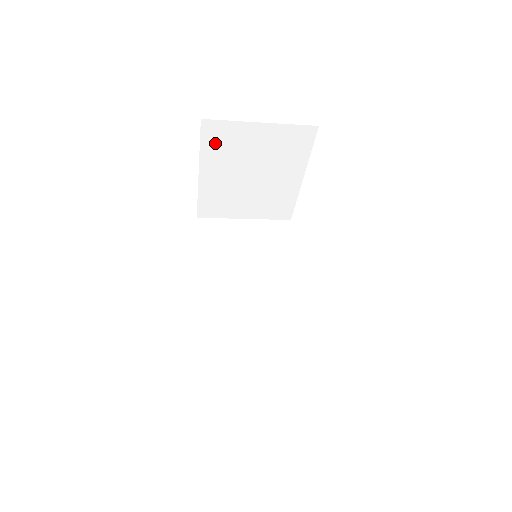
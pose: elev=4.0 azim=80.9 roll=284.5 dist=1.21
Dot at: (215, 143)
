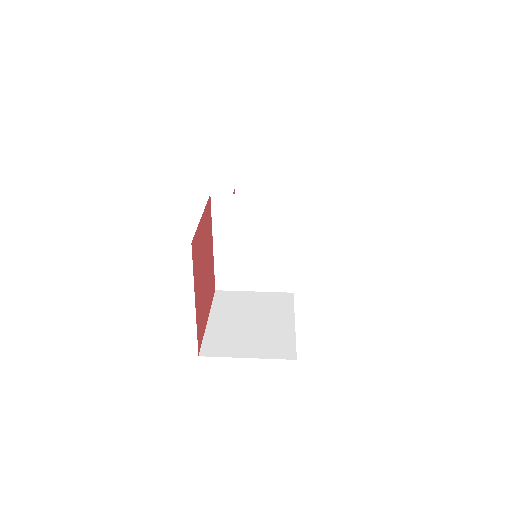
Dot at: occluded
